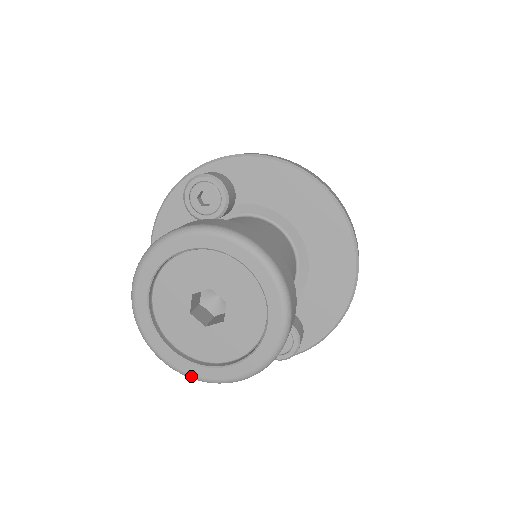
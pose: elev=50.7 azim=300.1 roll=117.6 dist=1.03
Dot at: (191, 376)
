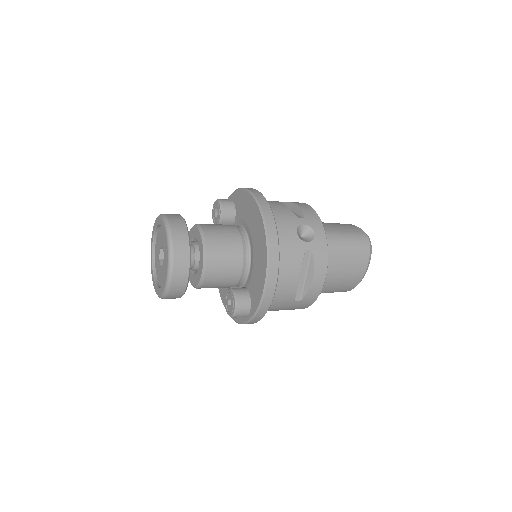
Dot at: (156, 293)
